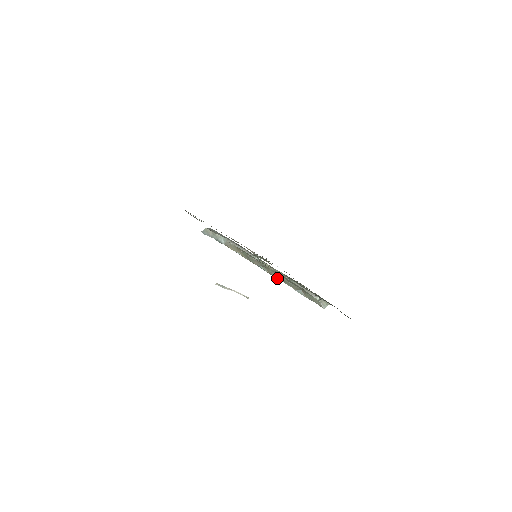
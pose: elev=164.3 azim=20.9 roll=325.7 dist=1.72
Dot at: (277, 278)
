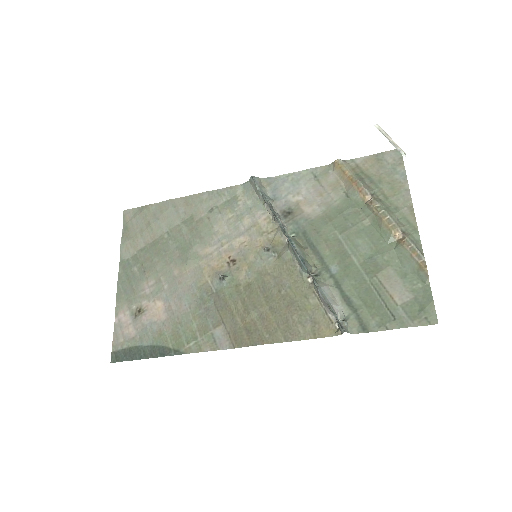
Dot at: (381, 208)
